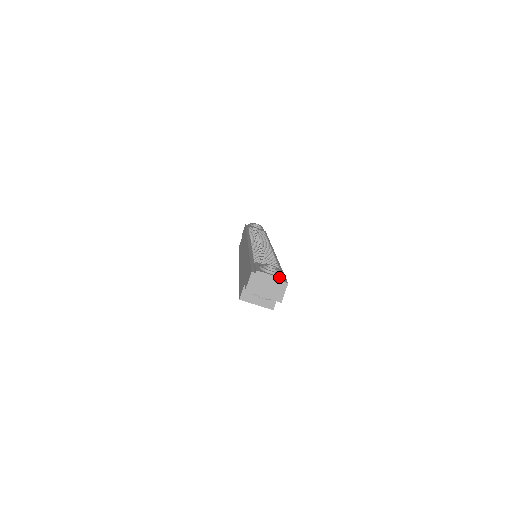
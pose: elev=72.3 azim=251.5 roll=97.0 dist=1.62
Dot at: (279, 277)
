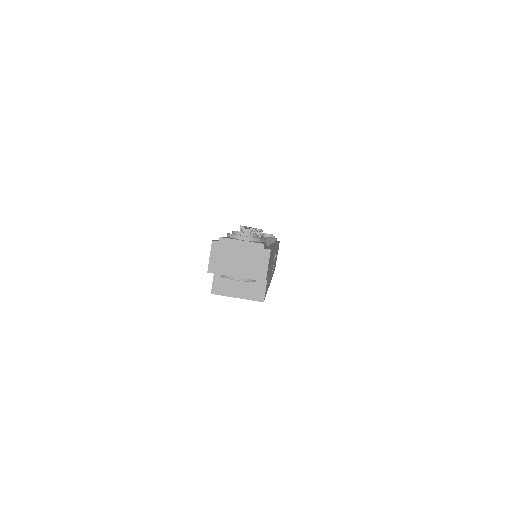
Dot at: (255, 242)
